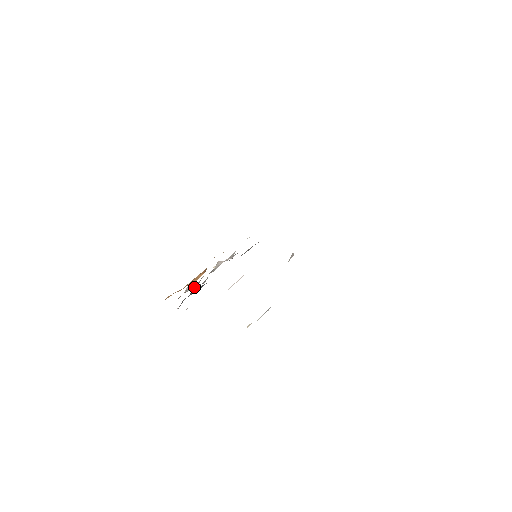
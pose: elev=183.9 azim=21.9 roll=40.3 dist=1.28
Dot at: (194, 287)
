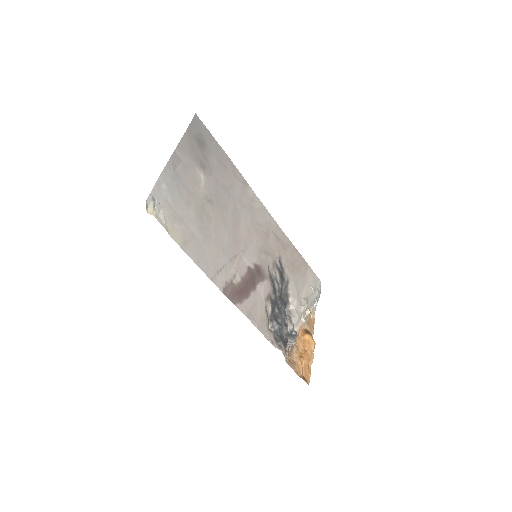
Dot at: (294, 339)
